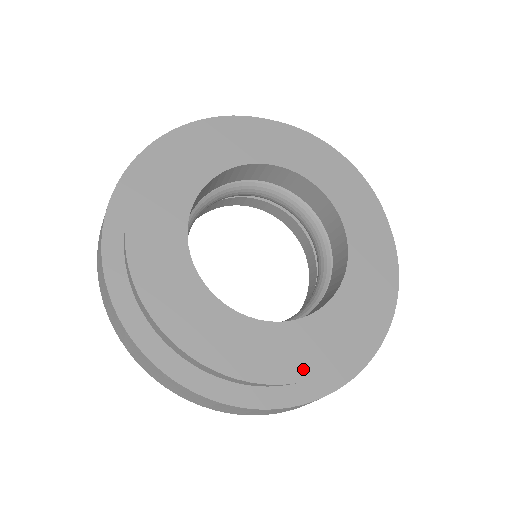
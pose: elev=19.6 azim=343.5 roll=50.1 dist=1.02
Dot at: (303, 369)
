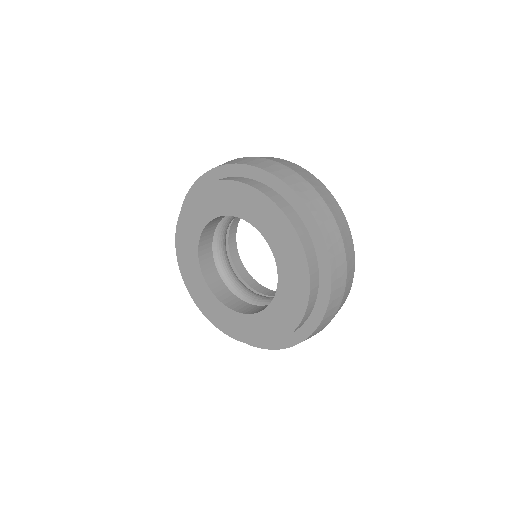
Dot at: (217, 322)
